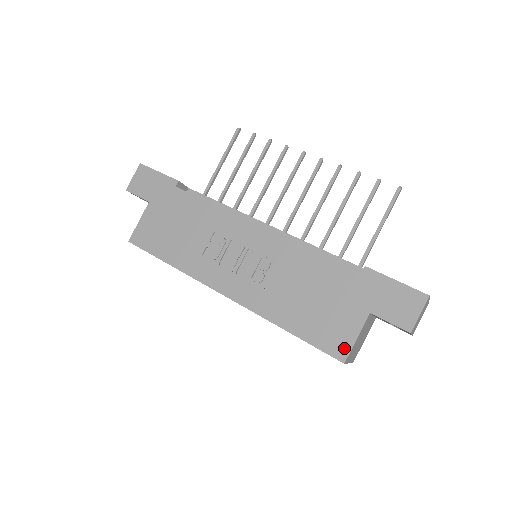
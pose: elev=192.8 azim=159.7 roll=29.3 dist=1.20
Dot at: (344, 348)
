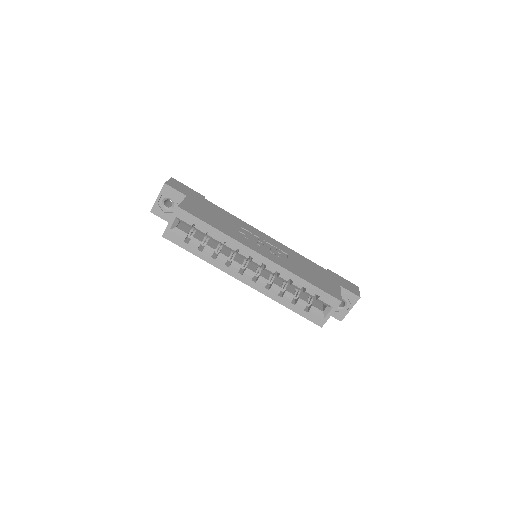
Dot at: (338, 295)
